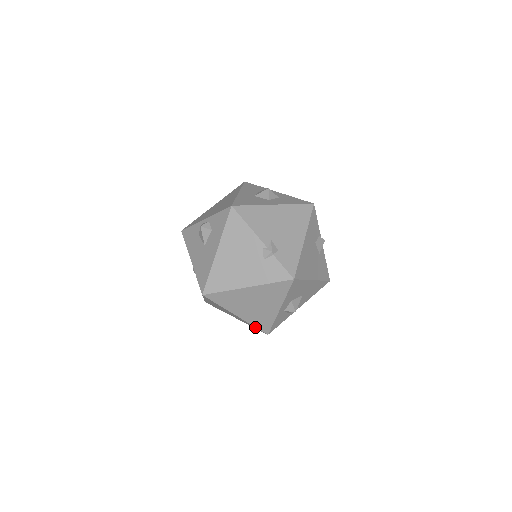
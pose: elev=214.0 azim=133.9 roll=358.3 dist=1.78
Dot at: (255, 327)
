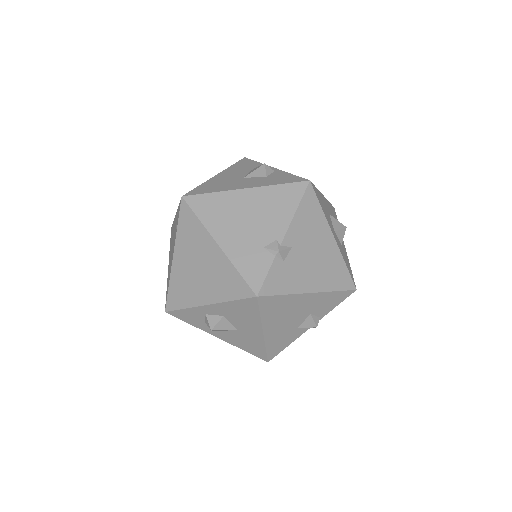
Dot at: (168, 289)
